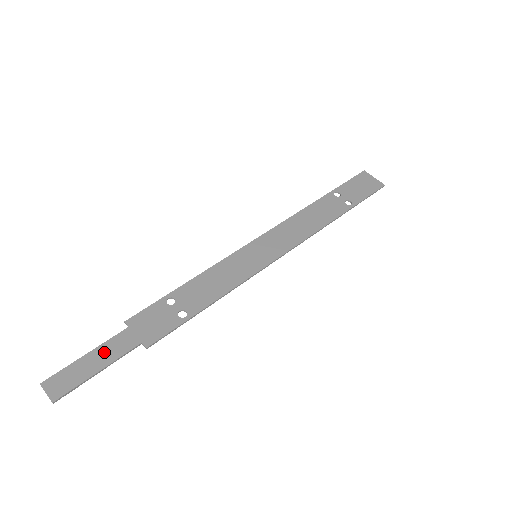
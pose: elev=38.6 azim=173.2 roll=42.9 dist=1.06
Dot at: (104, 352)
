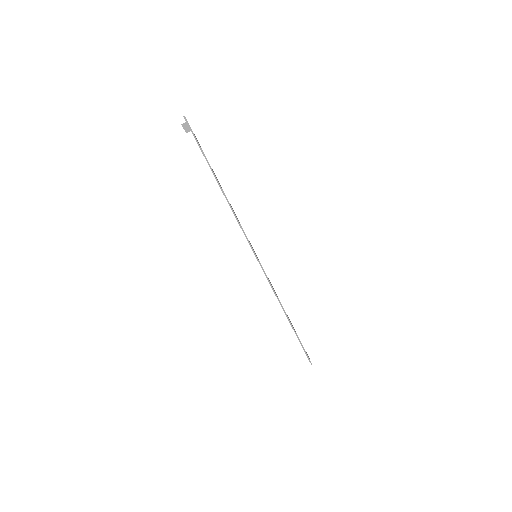
Dot at: occluded
